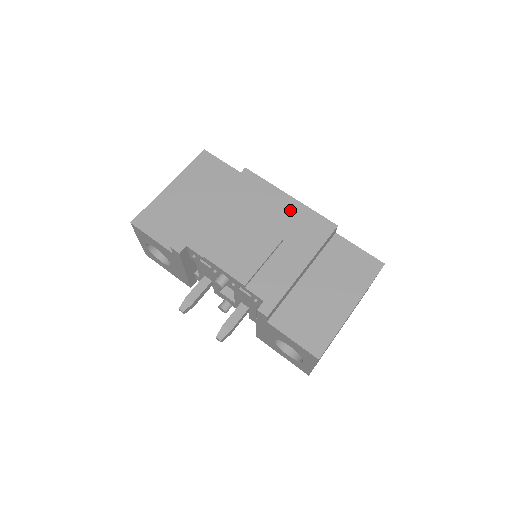
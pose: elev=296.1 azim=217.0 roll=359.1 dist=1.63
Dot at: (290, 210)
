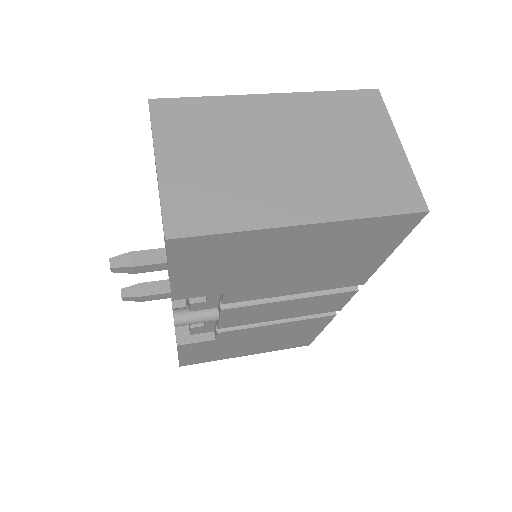
Dot at: occluded
